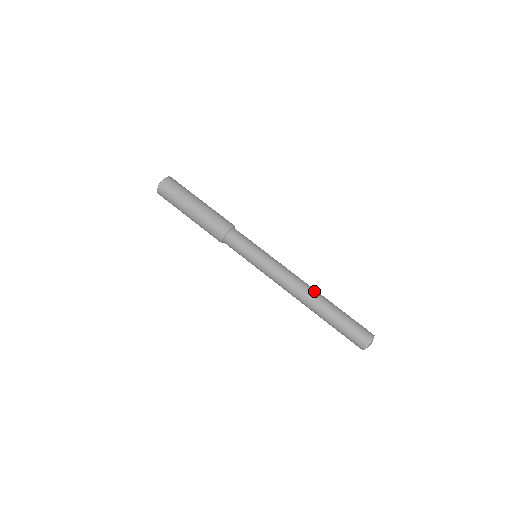
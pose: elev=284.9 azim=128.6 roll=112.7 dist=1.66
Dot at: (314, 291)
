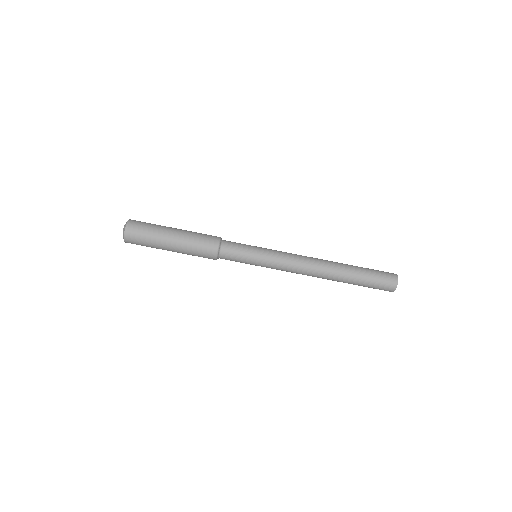
Dot at: (327, 263)
